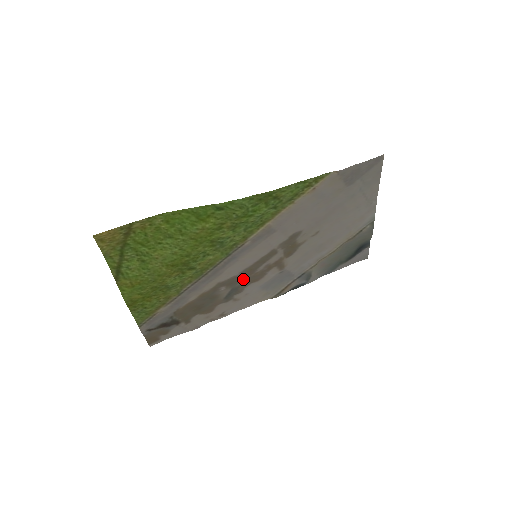
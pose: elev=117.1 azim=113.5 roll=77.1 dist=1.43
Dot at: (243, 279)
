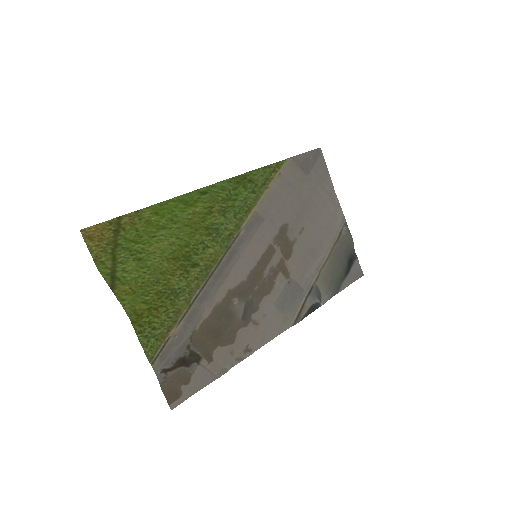
Dot at: (253, 288)
